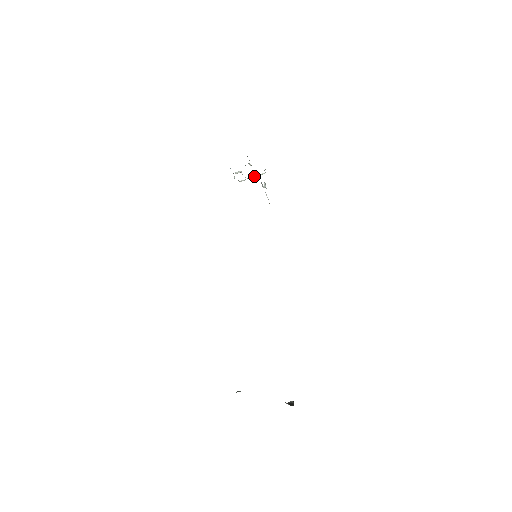
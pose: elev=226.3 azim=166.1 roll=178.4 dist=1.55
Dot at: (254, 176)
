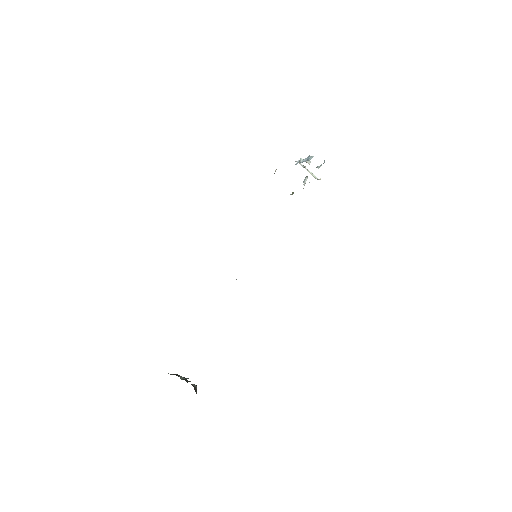
Dot at: (311, 172)
